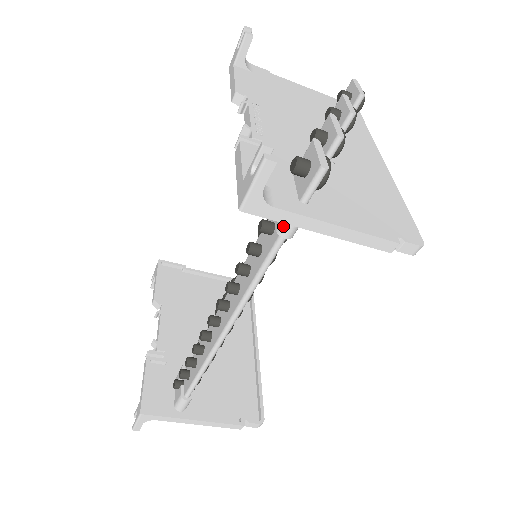
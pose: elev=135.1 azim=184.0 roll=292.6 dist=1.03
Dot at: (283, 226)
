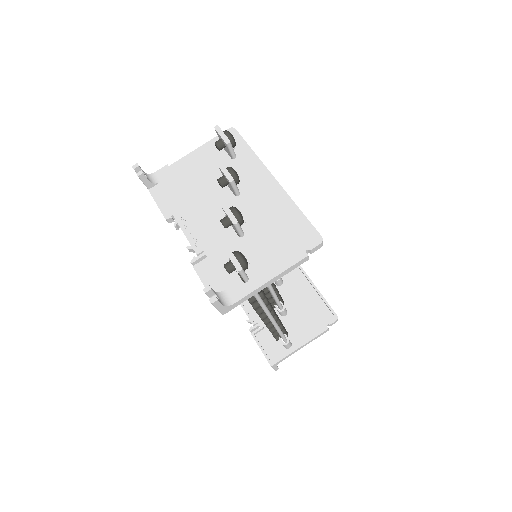
Dot at: occluded
